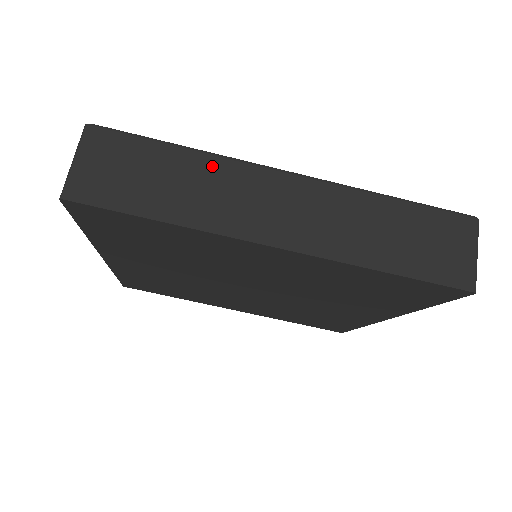
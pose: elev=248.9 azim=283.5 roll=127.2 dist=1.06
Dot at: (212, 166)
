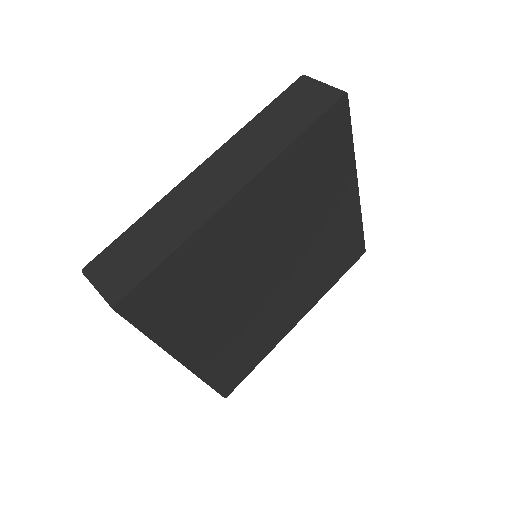
Dot at: (162, 208)
